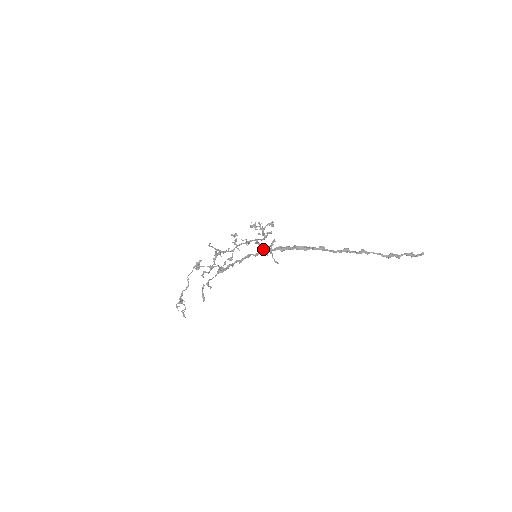
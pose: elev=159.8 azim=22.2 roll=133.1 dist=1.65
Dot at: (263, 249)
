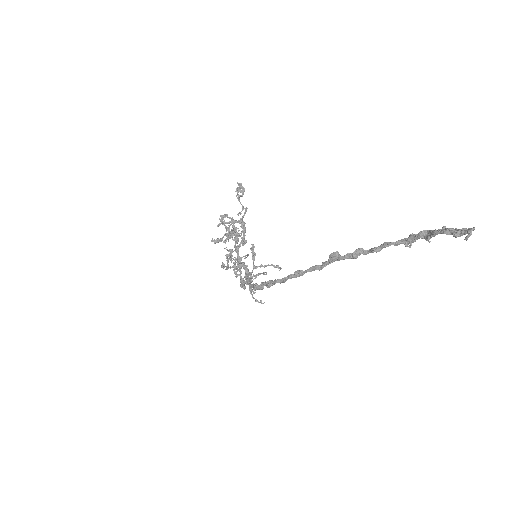
Dot at: (246, 280)
